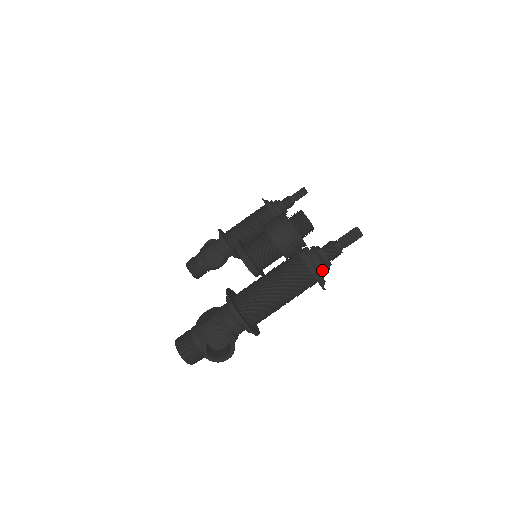
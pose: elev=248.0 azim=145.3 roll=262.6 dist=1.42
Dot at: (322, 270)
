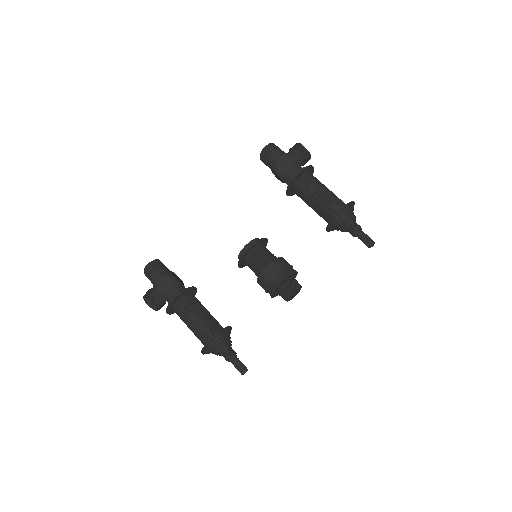
Dot at: (214, 353)
